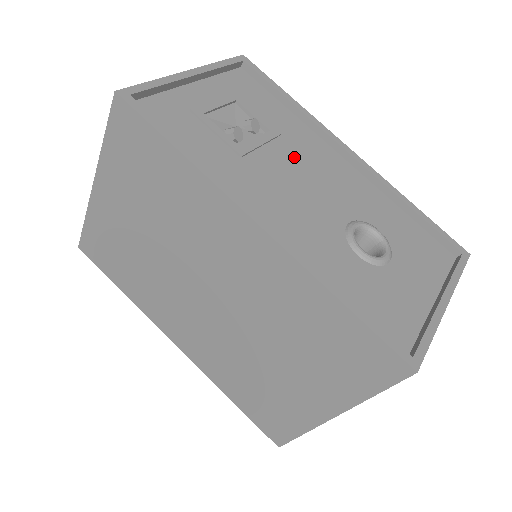
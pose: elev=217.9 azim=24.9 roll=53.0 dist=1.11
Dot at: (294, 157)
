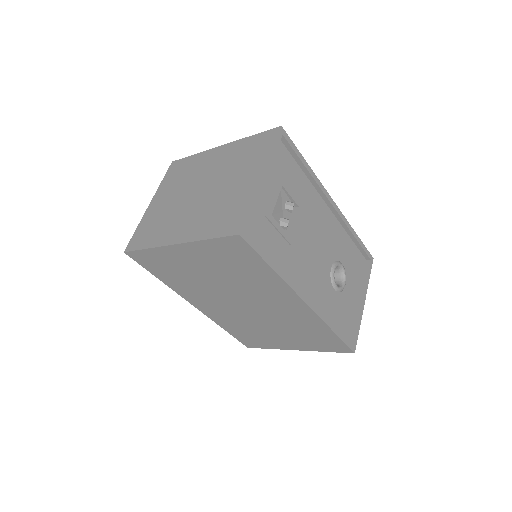
Dot at: (309, 225)
